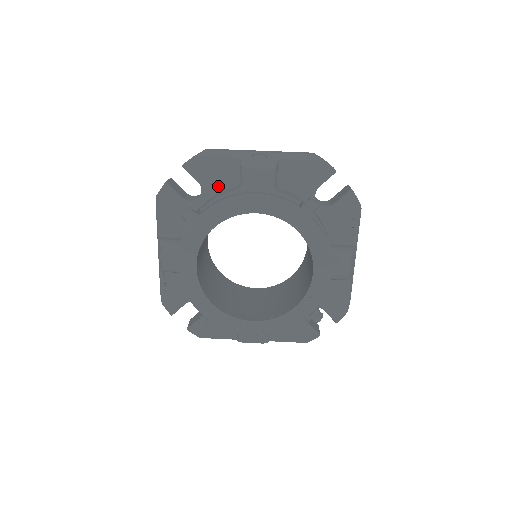
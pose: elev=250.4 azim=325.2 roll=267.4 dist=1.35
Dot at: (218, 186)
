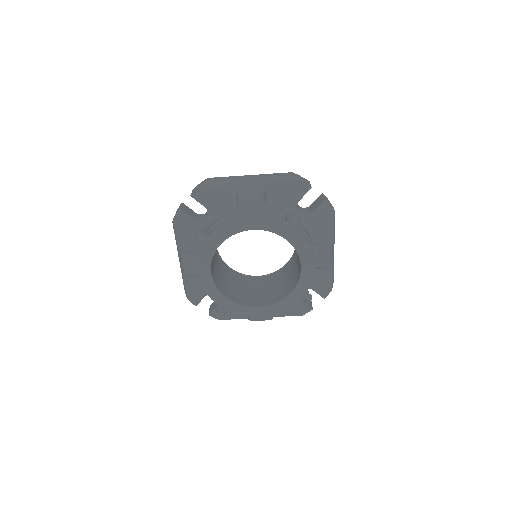
Dot at: (220, 208)
